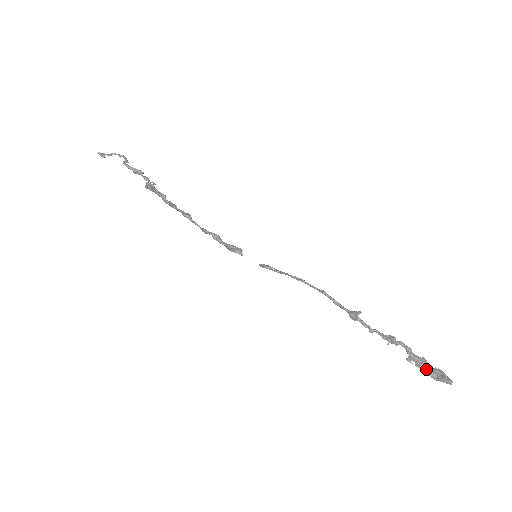
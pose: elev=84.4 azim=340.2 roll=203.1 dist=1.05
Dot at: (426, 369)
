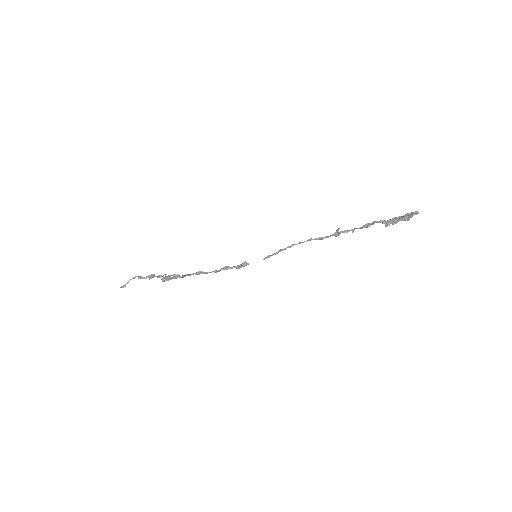
Dot at: (399, 220)
